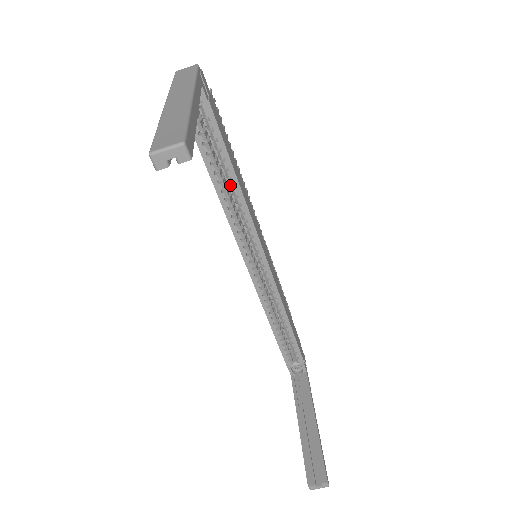
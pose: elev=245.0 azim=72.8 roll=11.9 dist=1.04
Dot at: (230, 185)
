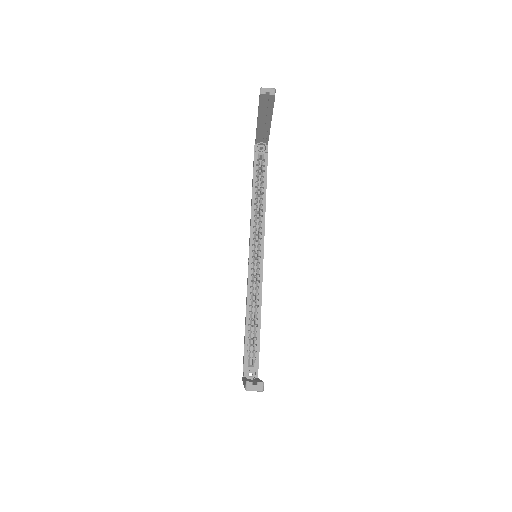
Dot at: (261, 198)
